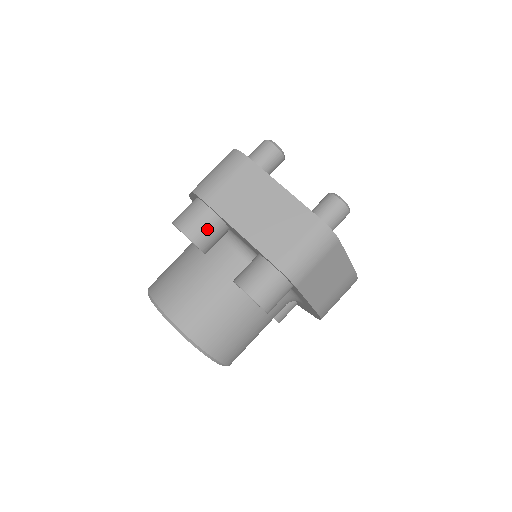
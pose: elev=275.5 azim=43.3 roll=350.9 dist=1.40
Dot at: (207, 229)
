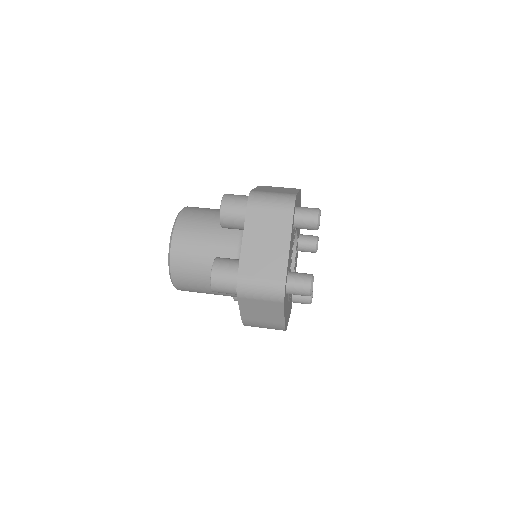
Dot at: (234, 218)
